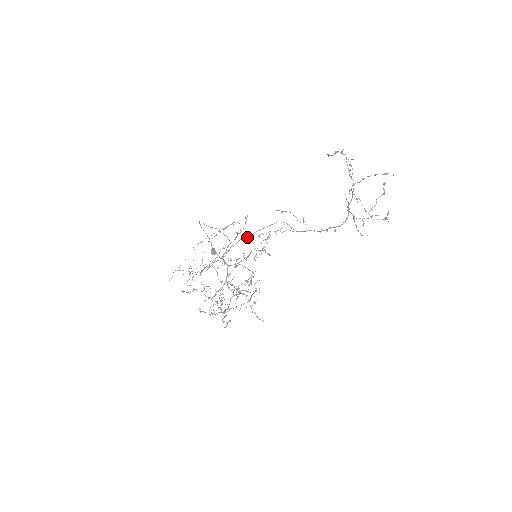
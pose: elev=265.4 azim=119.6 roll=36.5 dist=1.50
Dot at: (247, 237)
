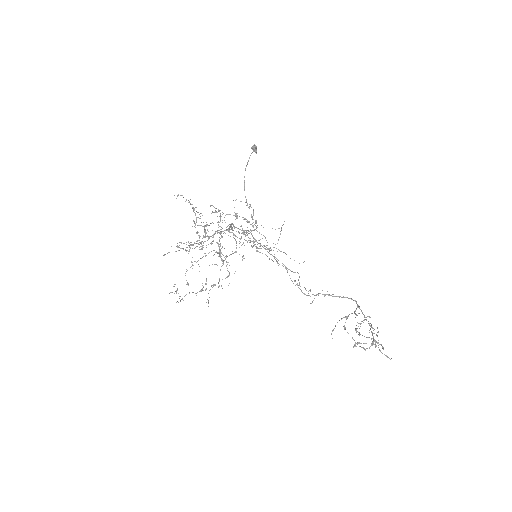
Dot at: (259, 252)
